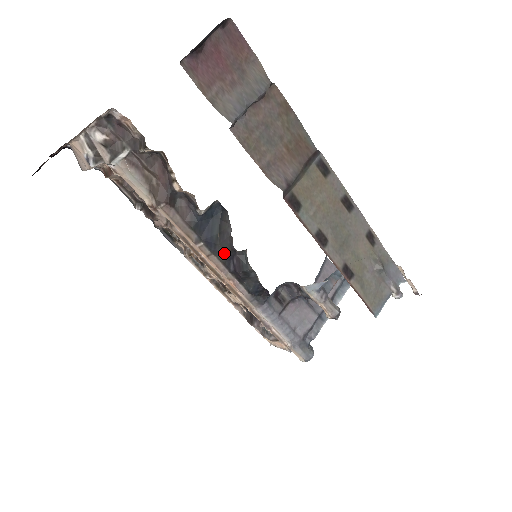
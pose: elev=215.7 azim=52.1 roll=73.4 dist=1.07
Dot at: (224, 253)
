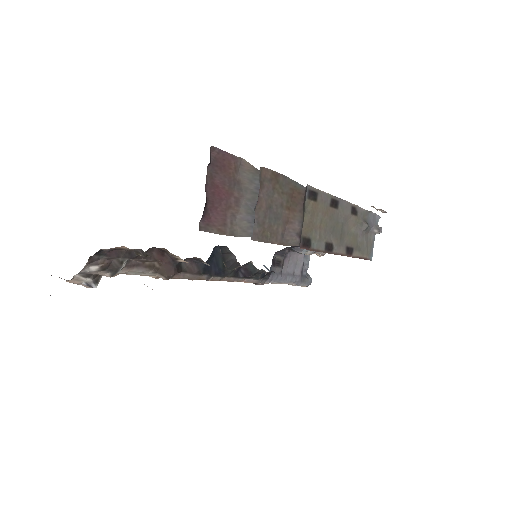
Dot at: (232, 271)
